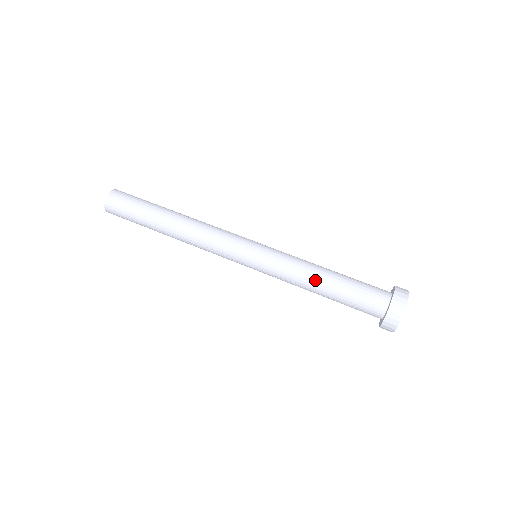
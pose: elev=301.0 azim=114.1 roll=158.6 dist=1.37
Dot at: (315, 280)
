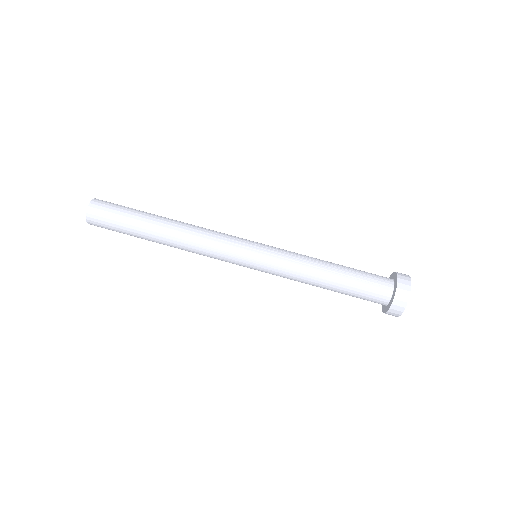
Dot at: (317, 284)
